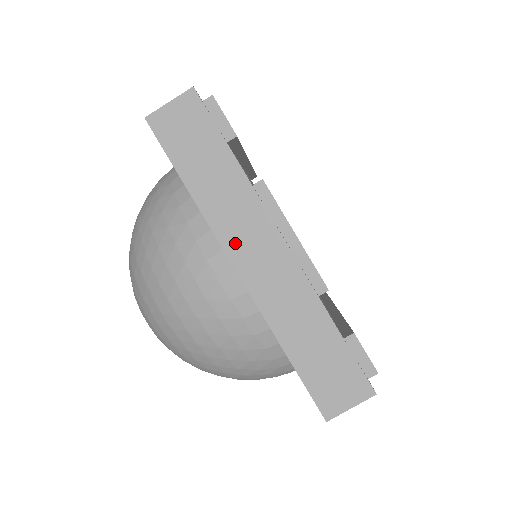
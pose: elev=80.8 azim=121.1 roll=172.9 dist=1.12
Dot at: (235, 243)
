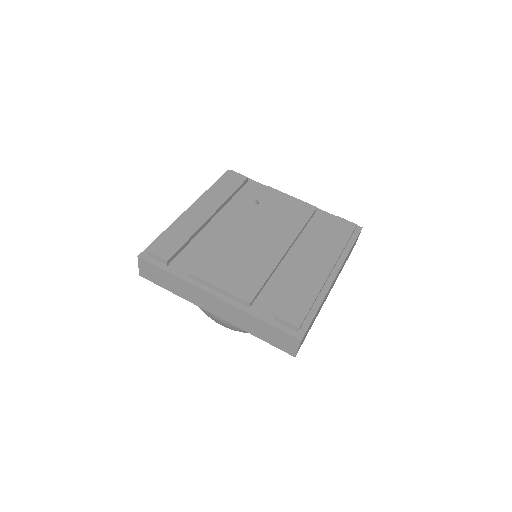
Dot at: (203, 305)
